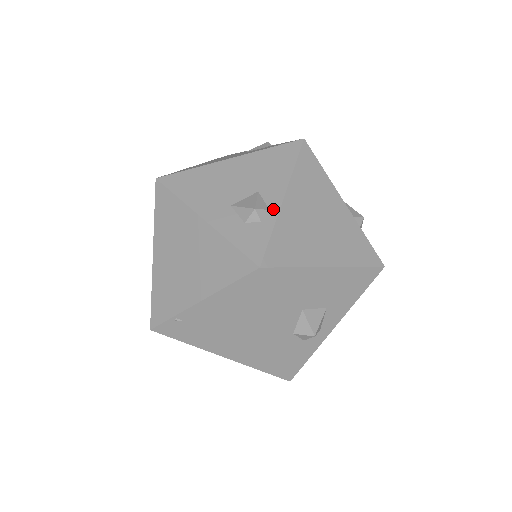
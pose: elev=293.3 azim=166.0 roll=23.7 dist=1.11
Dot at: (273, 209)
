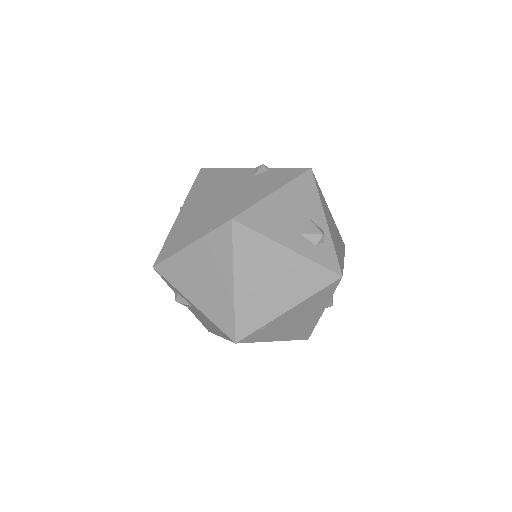
Dot at: (326, 231)
